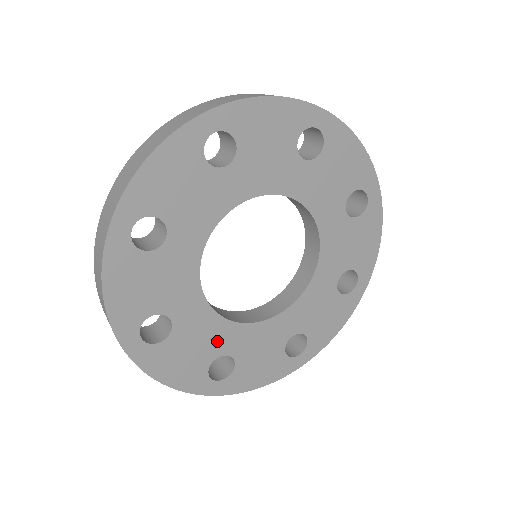
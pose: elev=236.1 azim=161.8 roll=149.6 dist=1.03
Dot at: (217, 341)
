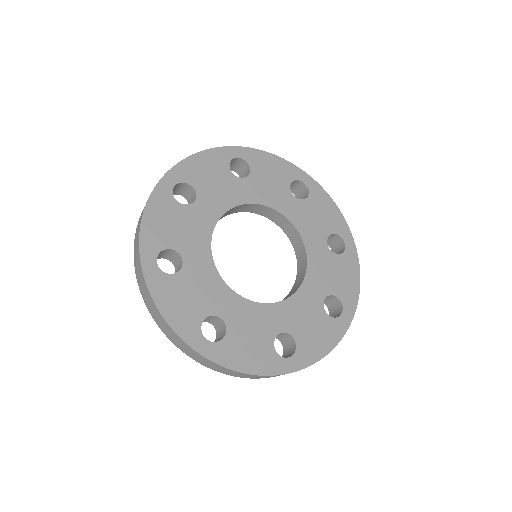
Dot at: (266, 323)
